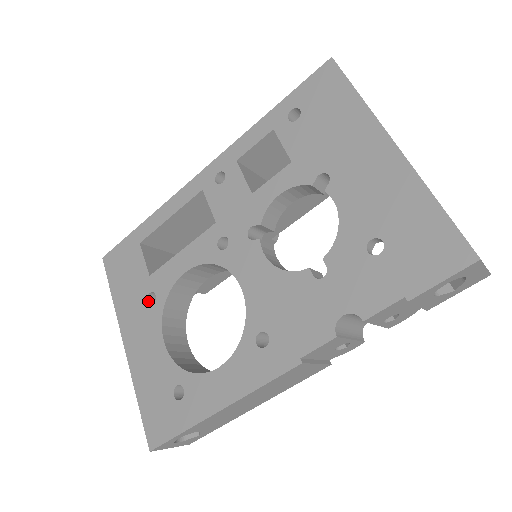
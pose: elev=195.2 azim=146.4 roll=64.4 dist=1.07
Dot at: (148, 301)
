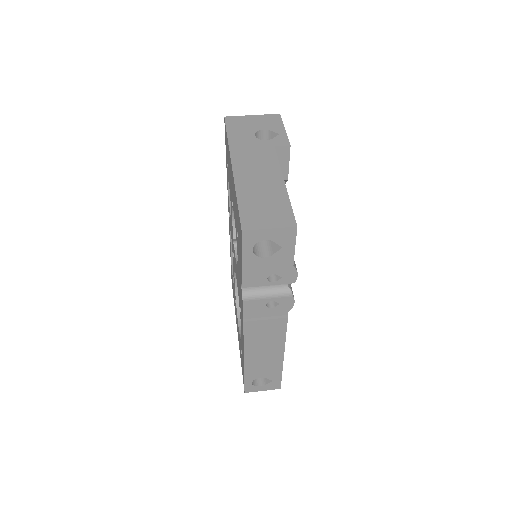
Dot at: occluded
